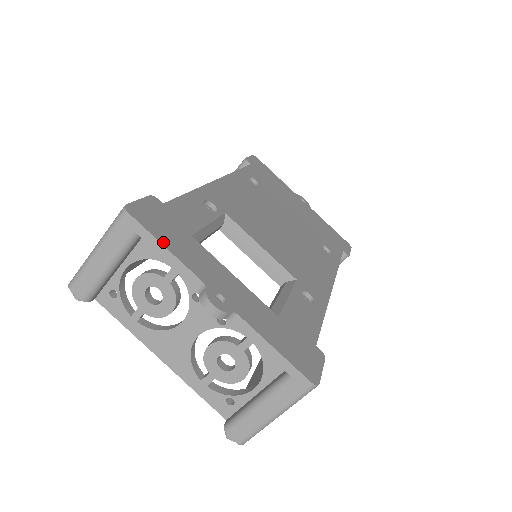
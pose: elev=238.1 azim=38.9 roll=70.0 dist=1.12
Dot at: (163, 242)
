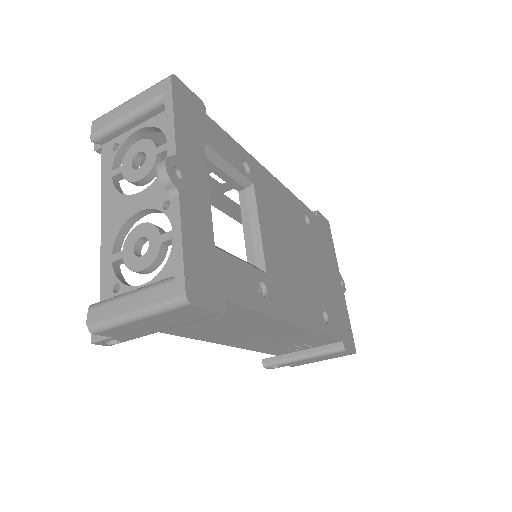
Dot at: (176, 111)
